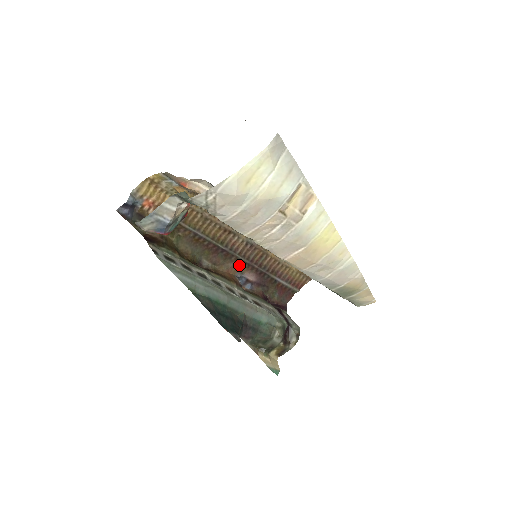
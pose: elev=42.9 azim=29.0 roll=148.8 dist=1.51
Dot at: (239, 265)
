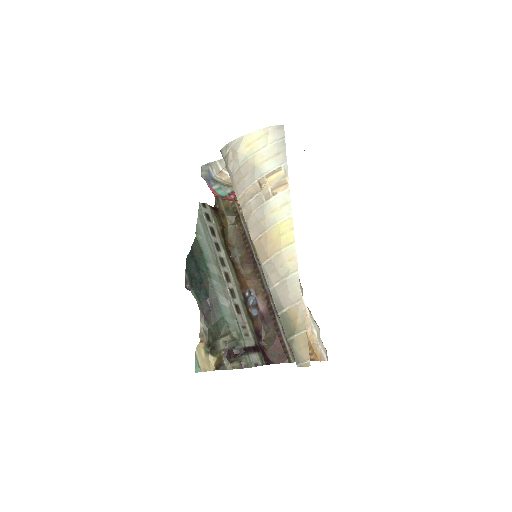
Dot at: (259, 285)
